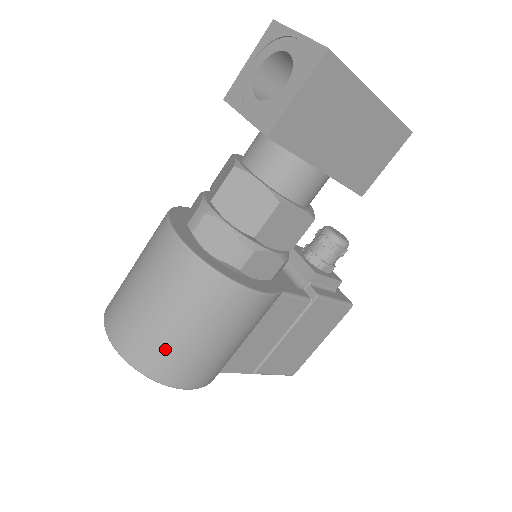
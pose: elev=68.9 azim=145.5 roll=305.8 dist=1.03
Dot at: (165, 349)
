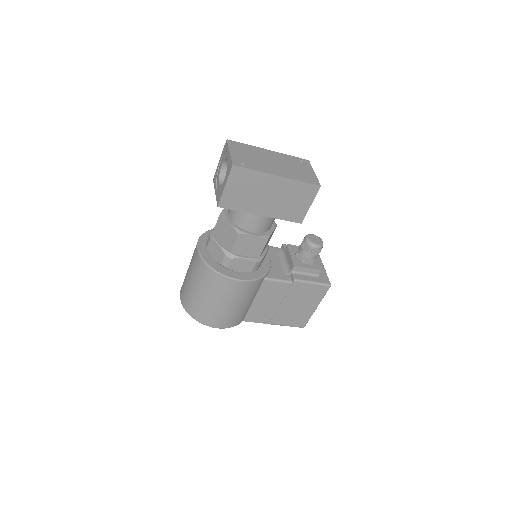
Dot at: (199, 306)
